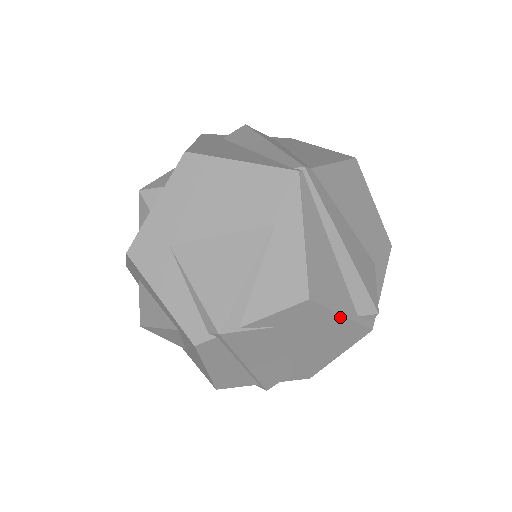
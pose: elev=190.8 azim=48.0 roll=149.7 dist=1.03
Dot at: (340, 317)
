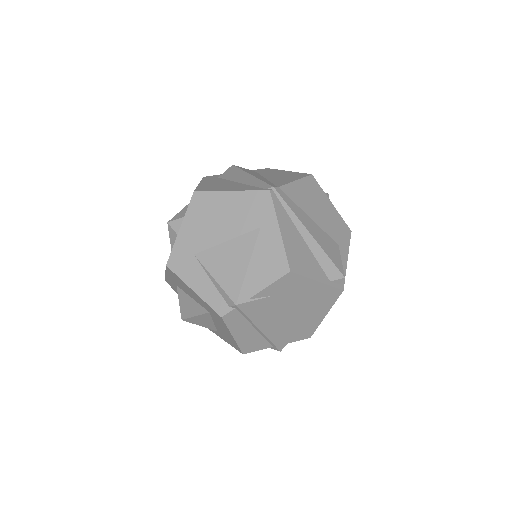
Dot at: (316, 283)
